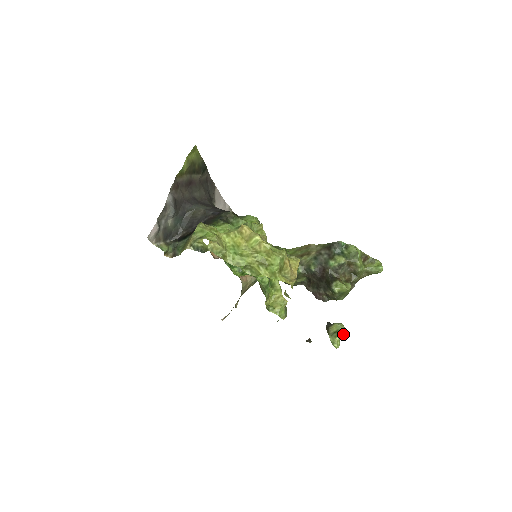
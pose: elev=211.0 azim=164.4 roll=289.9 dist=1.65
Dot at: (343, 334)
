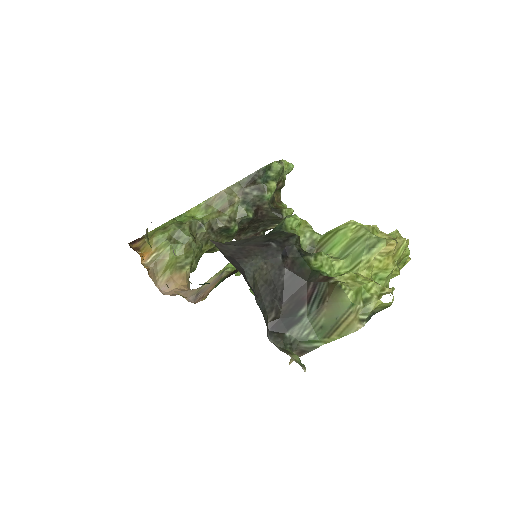
Dot at: occluded
